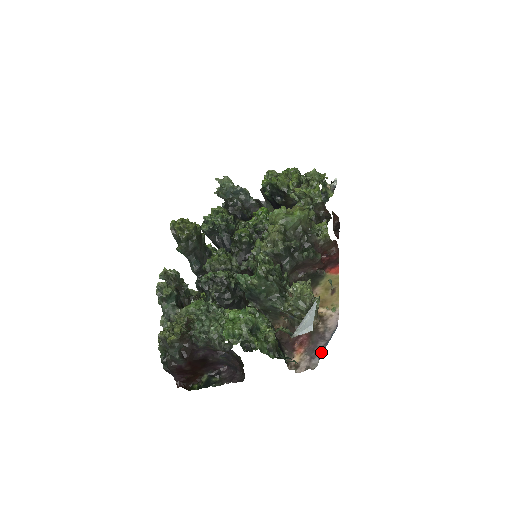
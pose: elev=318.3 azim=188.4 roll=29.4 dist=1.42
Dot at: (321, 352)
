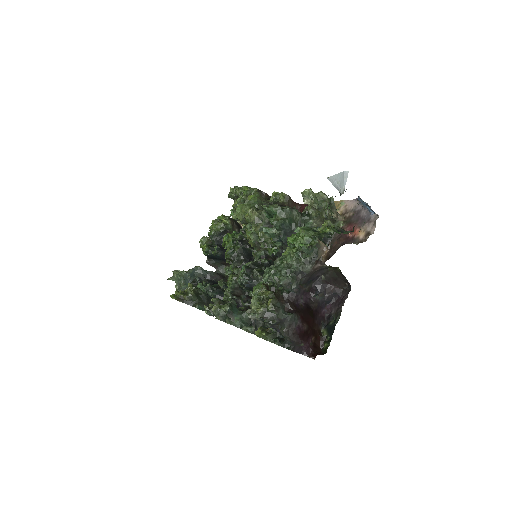
Dot at: (369, 212)
